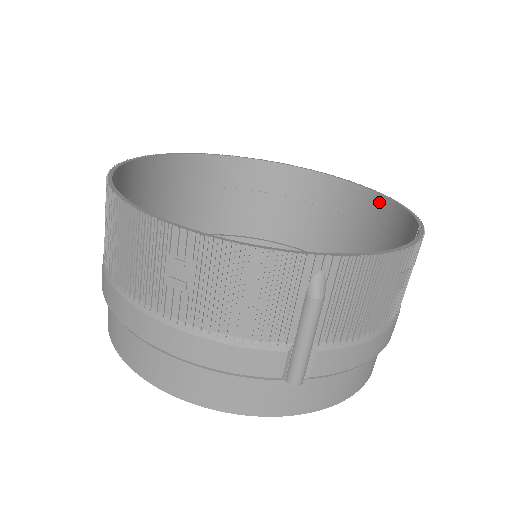
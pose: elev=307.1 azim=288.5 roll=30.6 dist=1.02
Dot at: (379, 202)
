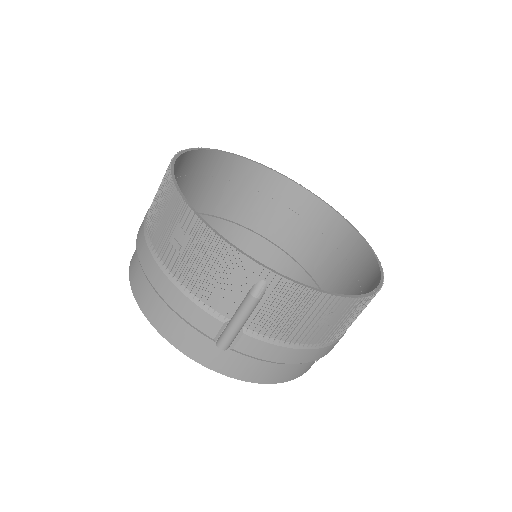
Dot at: (371, 262)
